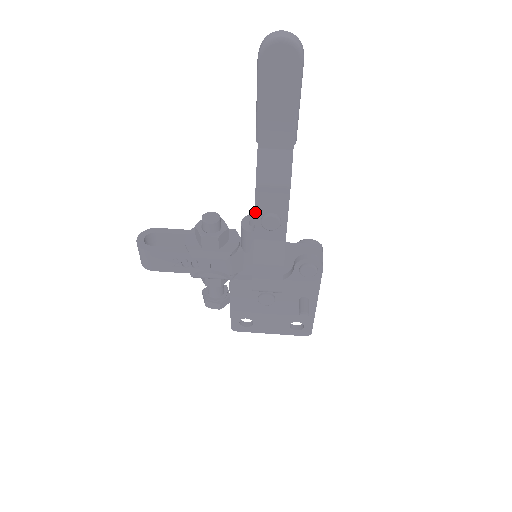
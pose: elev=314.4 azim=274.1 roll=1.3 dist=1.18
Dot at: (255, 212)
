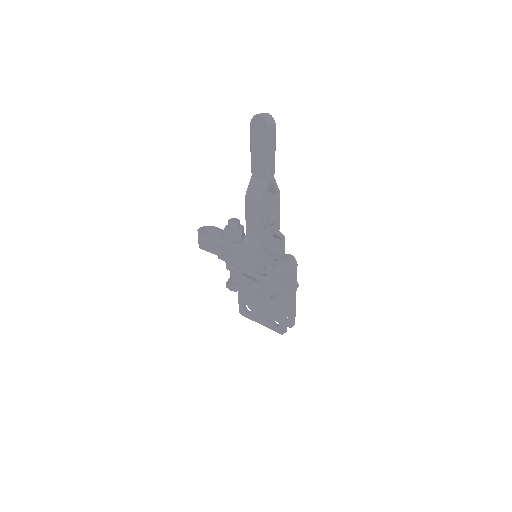
Dot at: (246, 215)
